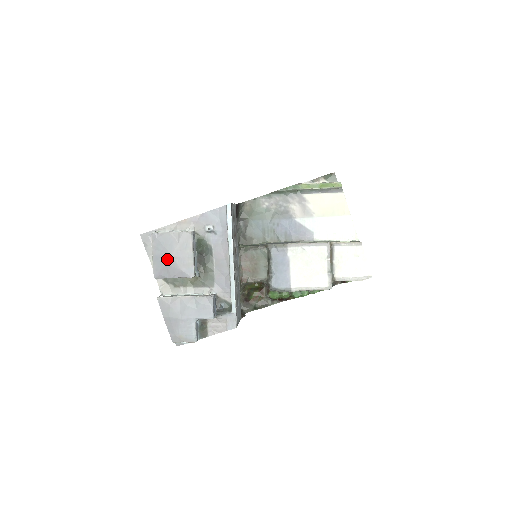
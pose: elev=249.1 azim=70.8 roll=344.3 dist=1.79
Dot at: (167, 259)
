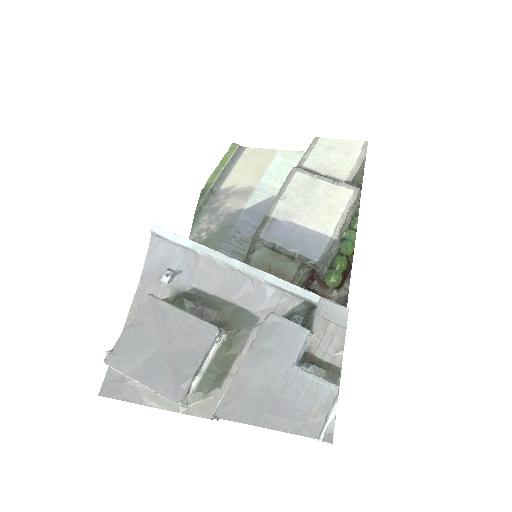
Dot at: (161, 358)
